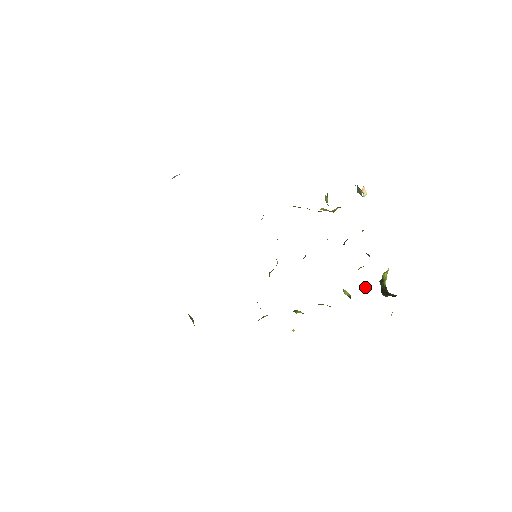
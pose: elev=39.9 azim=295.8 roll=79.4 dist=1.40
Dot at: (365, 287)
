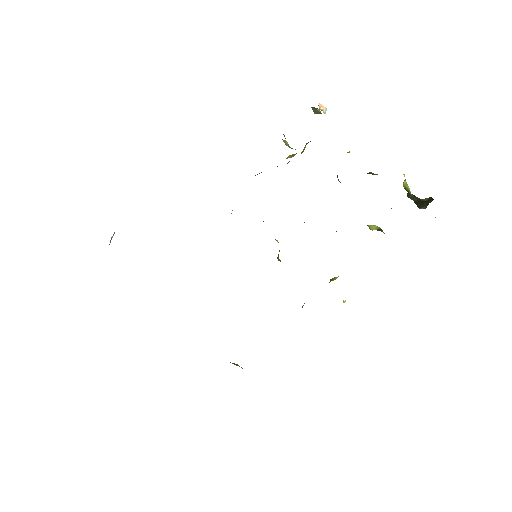
Dot at: occluded
